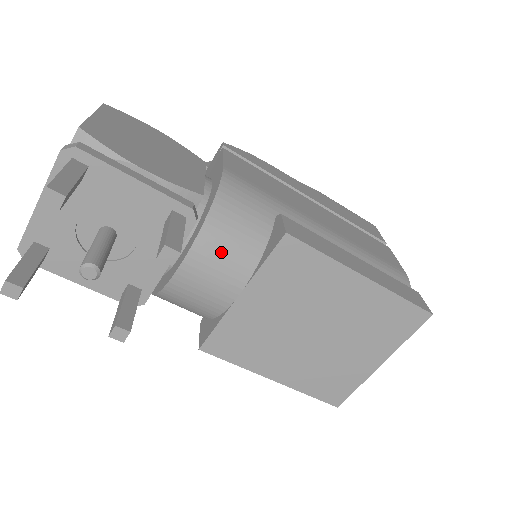
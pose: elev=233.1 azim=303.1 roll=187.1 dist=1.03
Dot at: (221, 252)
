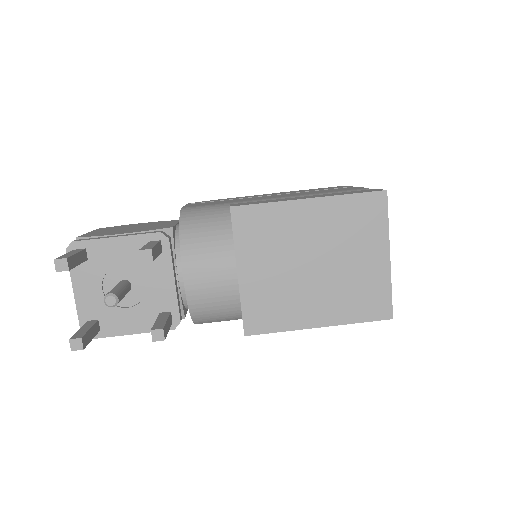
Dot at: (203, 251)
